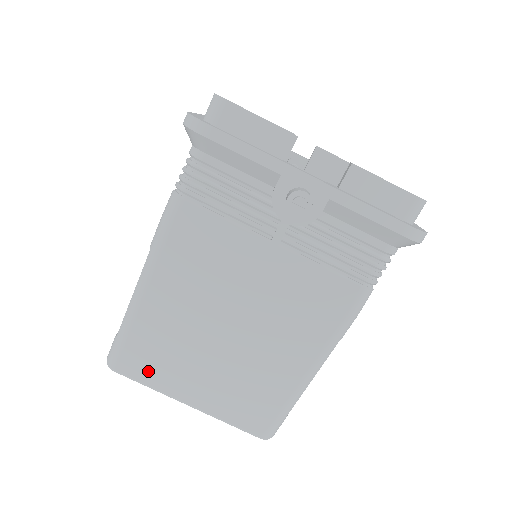
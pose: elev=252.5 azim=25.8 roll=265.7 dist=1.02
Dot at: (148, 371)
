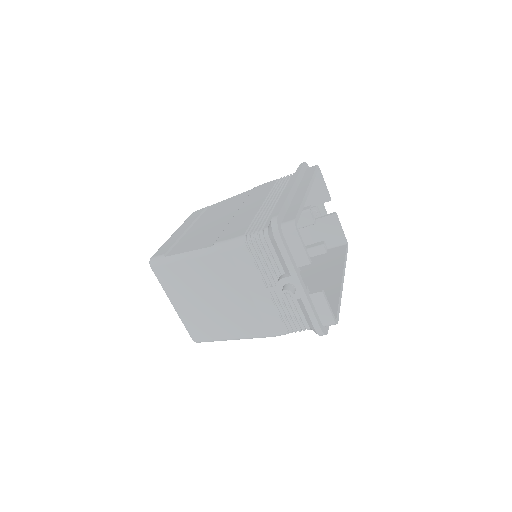
Dot at: (167, 281)
